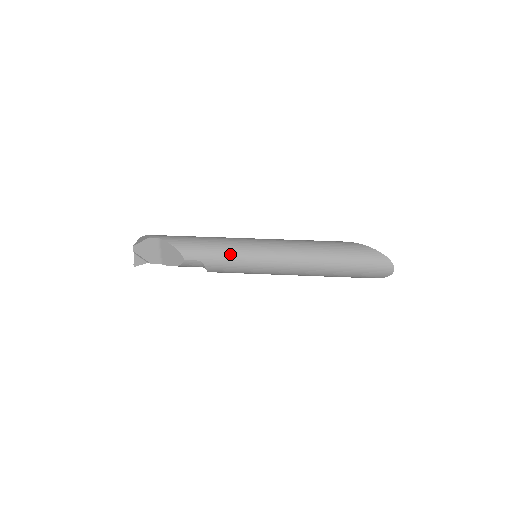
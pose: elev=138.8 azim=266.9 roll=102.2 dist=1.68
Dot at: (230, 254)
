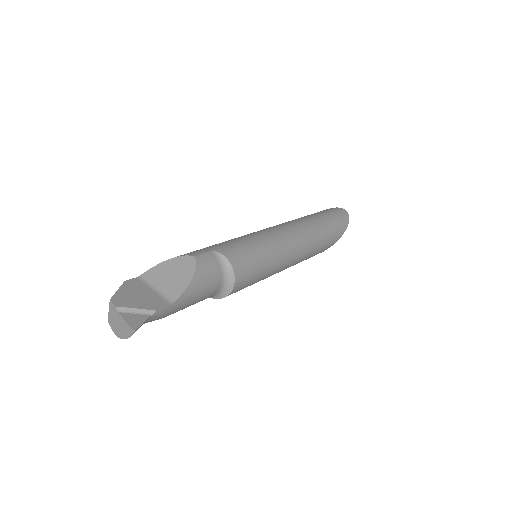
Dot at: (231, 240)
